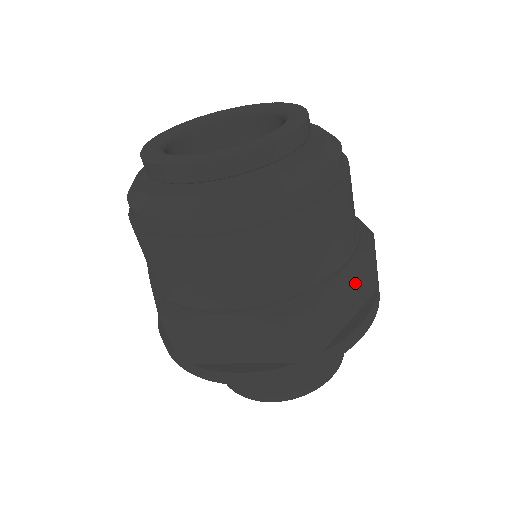
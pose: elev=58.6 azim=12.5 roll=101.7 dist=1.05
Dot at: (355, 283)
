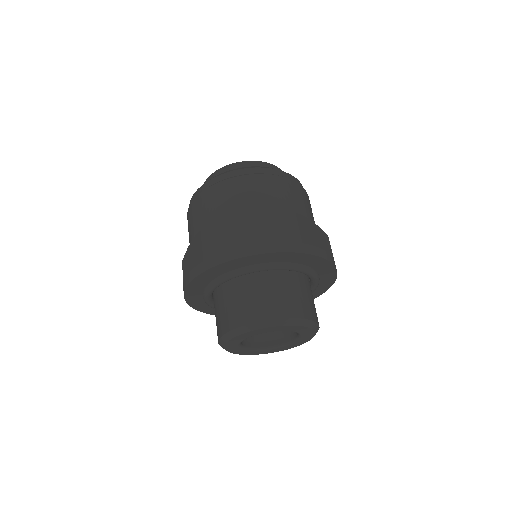
Dot at: (319, 238)
